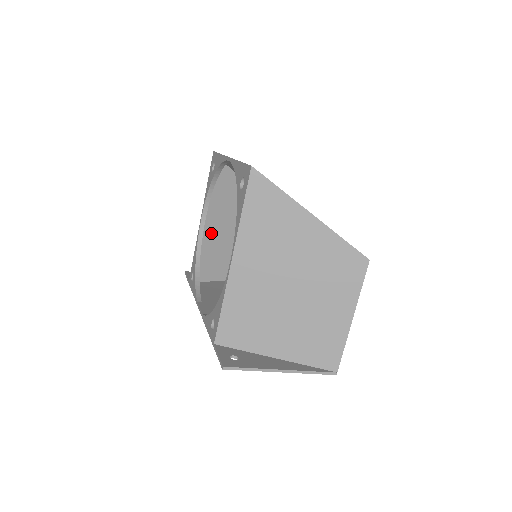
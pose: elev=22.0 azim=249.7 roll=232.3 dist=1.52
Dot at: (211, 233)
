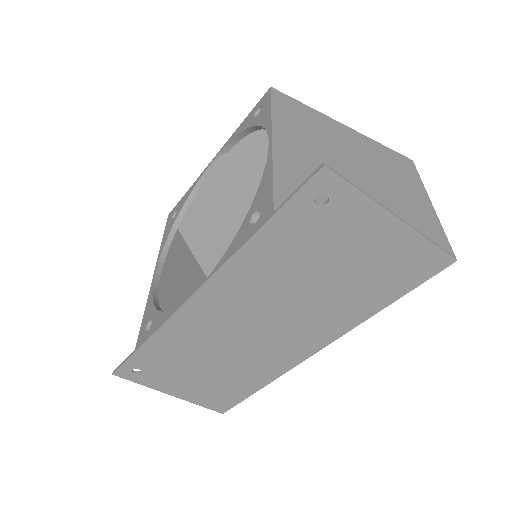
Dot at: (165, 297)
